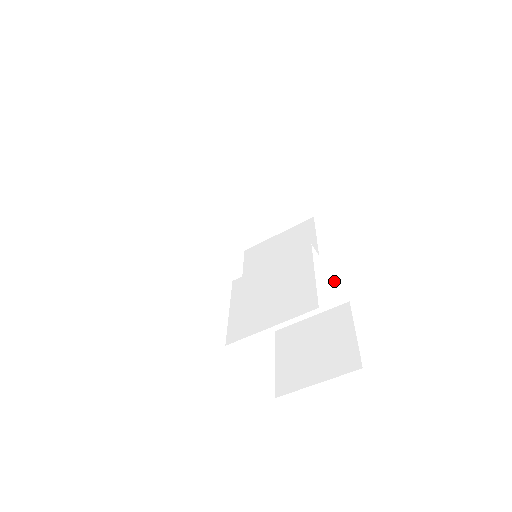
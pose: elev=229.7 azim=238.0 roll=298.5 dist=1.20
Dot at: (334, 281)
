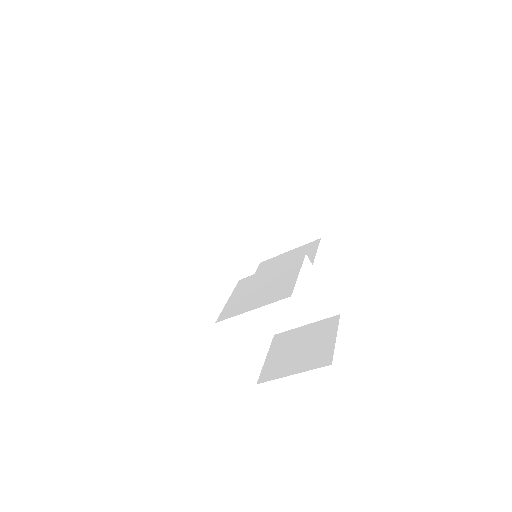
Dot at: (326, 292)
